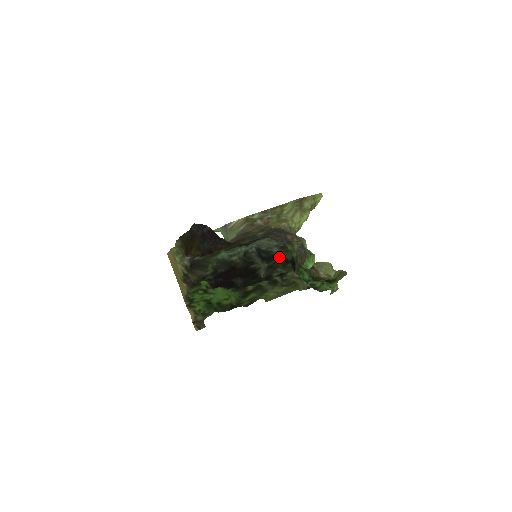
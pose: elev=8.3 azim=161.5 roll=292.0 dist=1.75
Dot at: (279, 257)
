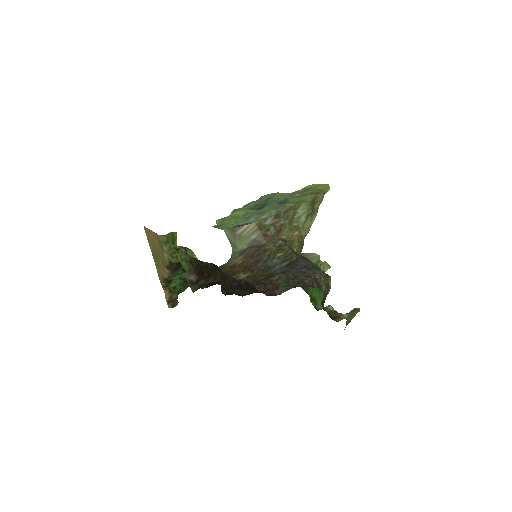
Dot at: occluded
